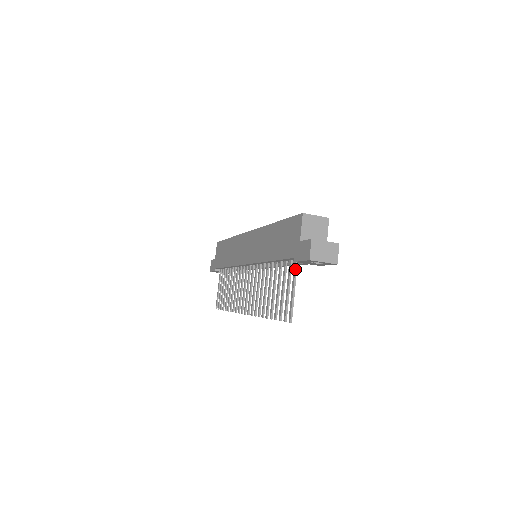
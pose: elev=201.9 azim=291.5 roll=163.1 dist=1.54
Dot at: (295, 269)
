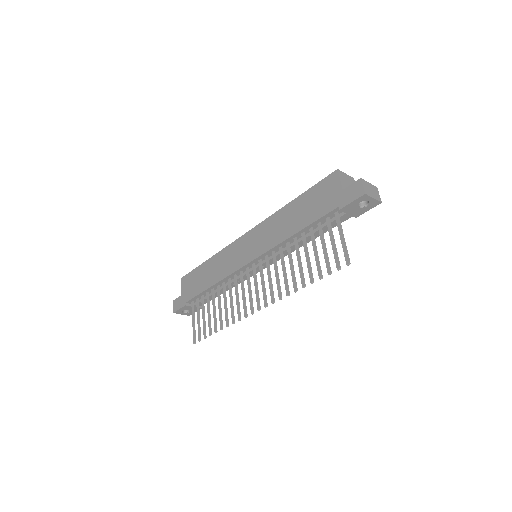
Dot at: (339, 219)
